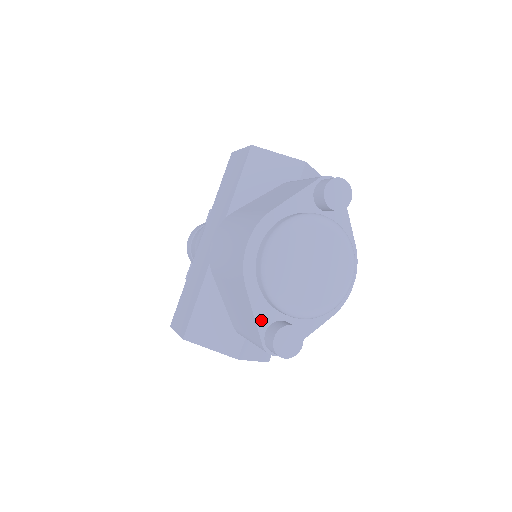
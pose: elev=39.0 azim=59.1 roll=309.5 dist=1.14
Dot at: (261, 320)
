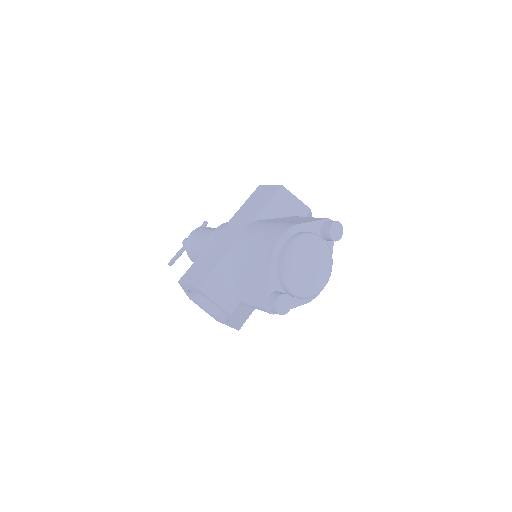
Dot at: (270, 286)
